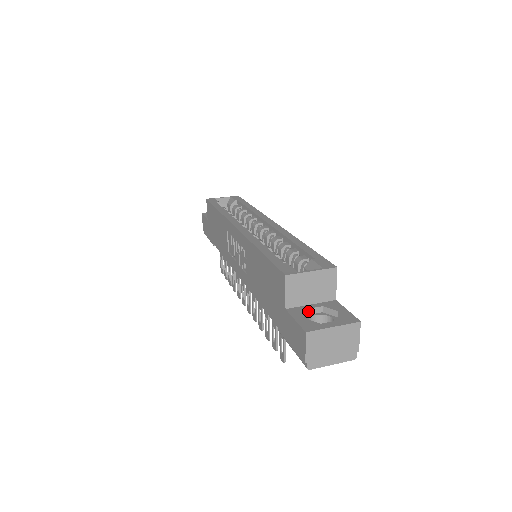
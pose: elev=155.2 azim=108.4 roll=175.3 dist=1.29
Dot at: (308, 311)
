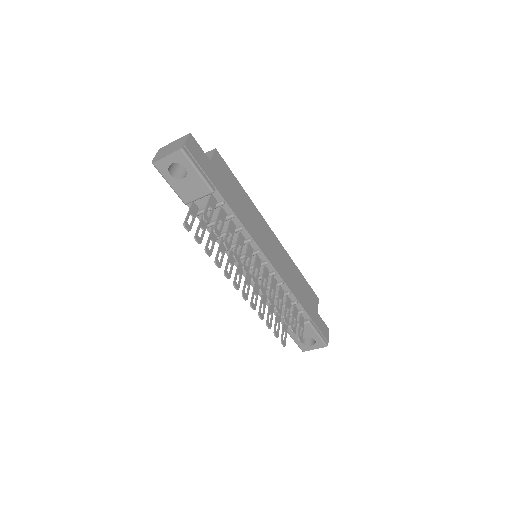
Dot at: occluded
